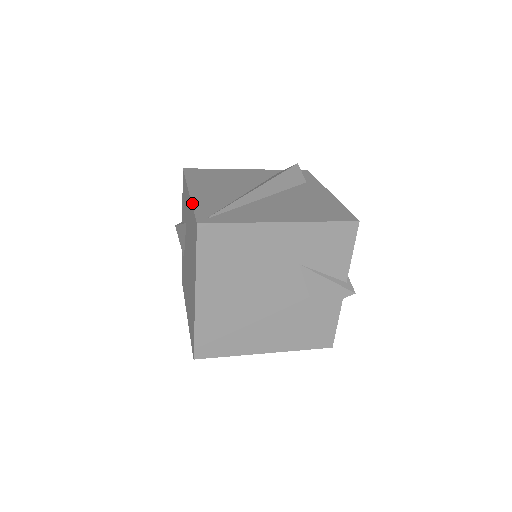
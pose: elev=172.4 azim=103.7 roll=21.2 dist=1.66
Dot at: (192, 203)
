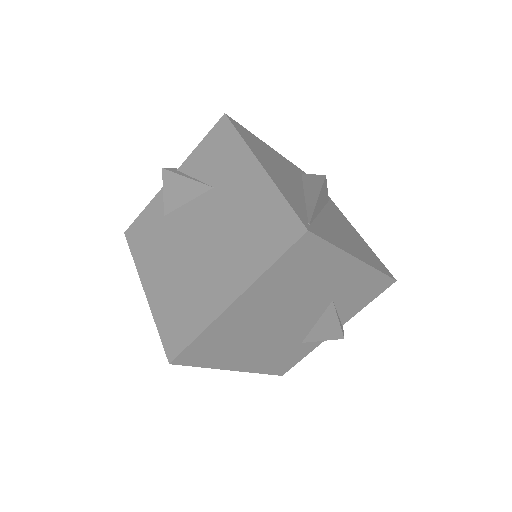
Dot at: (279, 188)
